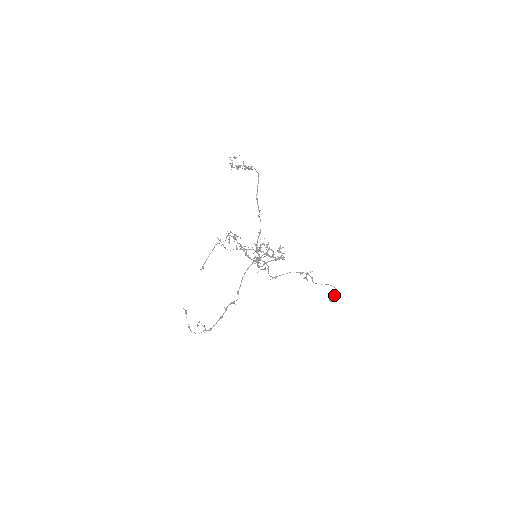
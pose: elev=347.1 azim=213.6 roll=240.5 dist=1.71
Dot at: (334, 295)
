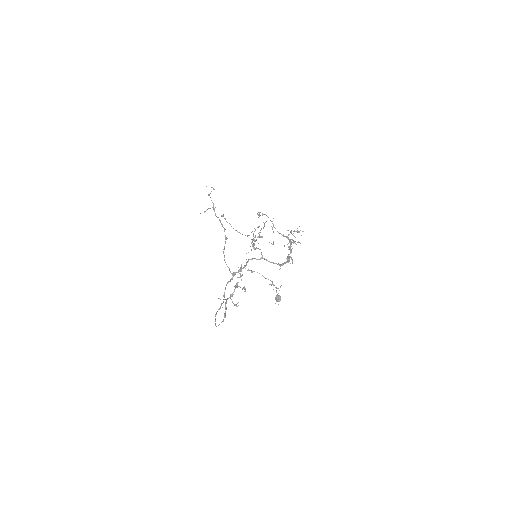
Dot at: (277, 301)
